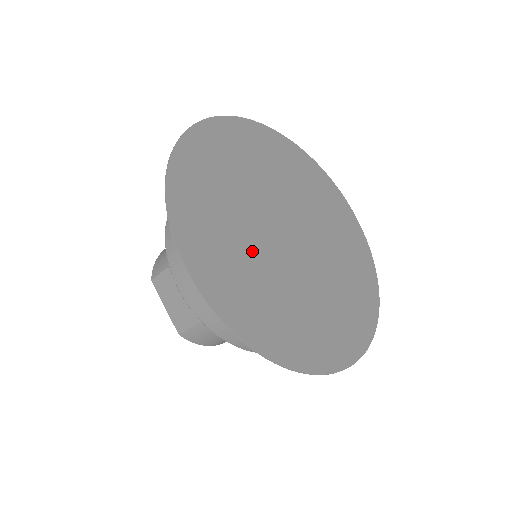
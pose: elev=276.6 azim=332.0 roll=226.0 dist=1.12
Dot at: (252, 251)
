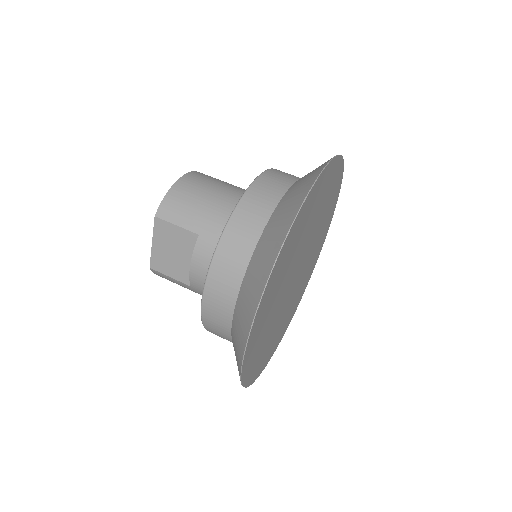
Dot at: (277, 302)
